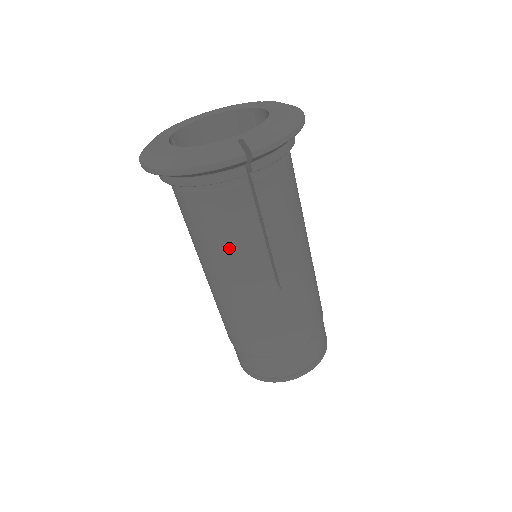
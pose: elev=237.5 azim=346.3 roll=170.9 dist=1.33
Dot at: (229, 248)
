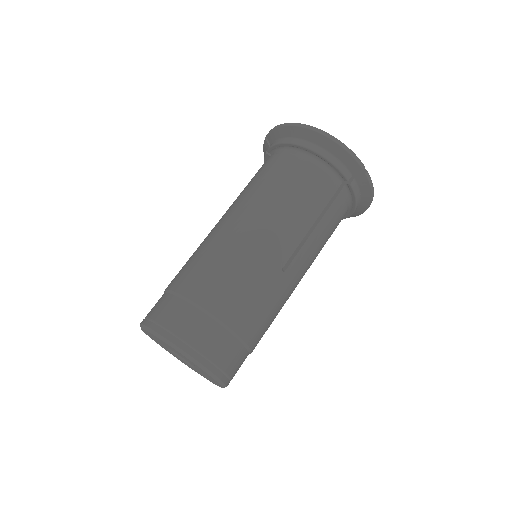
Dot at: (292, 205)
